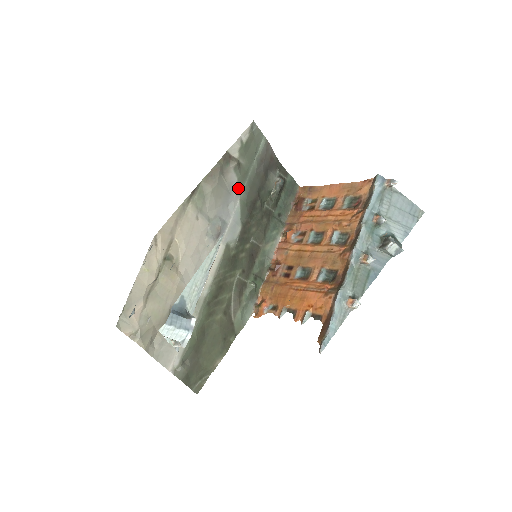
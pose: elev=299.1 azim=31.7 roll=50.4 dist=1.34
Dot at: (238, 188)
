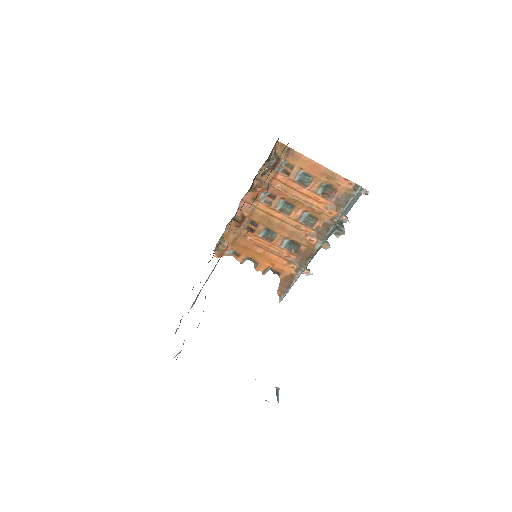
Dot at: occluded
